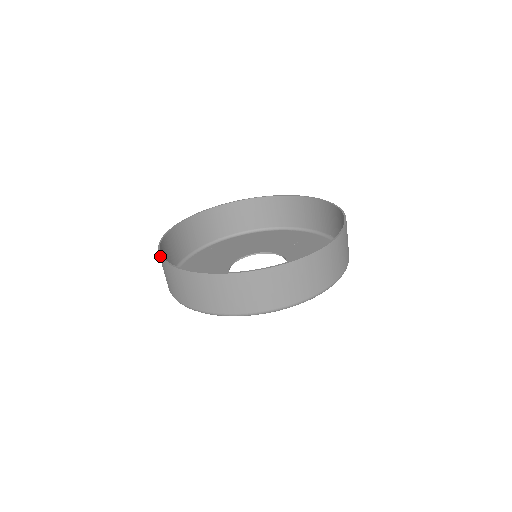
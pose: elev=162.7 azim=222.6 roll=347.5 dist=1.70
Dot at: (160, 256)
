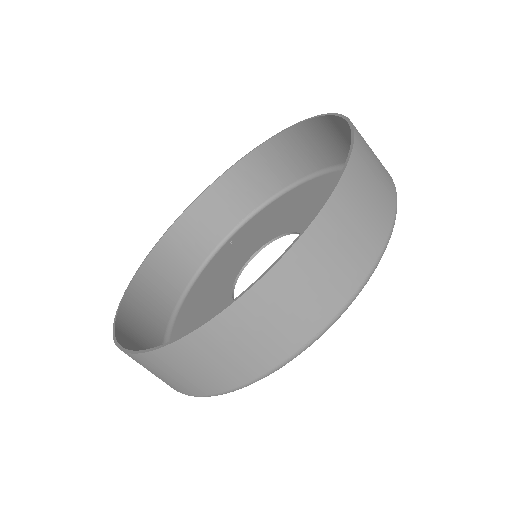
Dot at: occluded
